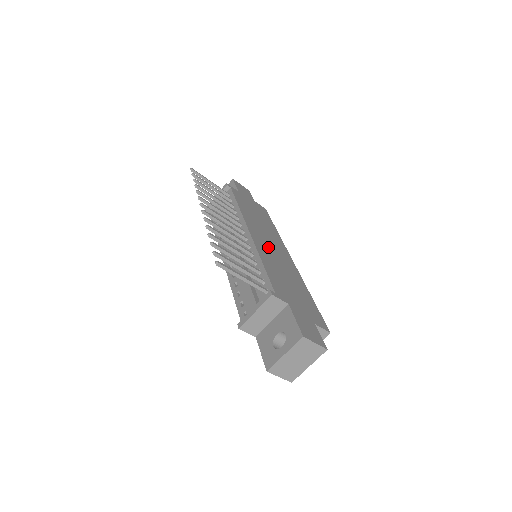
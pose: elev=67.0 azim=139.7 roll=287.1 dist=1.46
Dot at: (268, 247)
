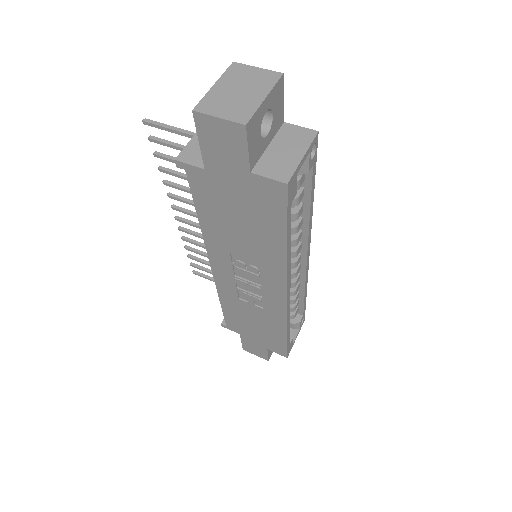
Dot at: occluded
